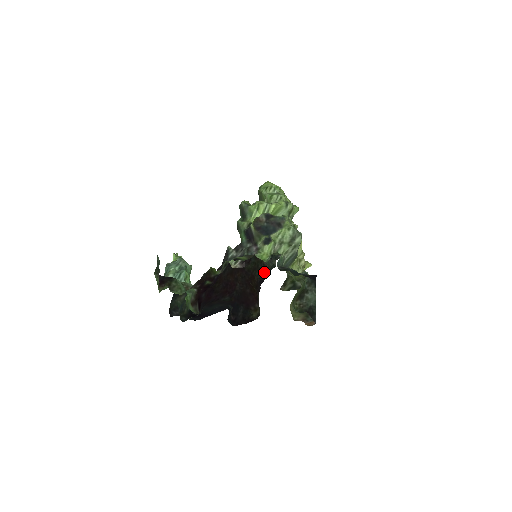
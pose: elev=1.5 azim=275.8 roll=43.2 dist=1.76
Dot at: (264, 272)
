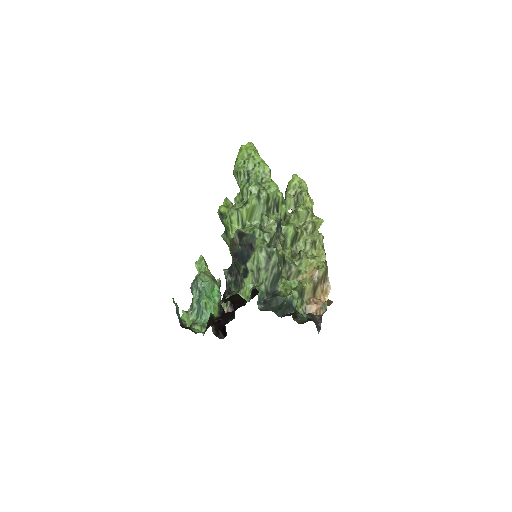
Dot at: occluded
